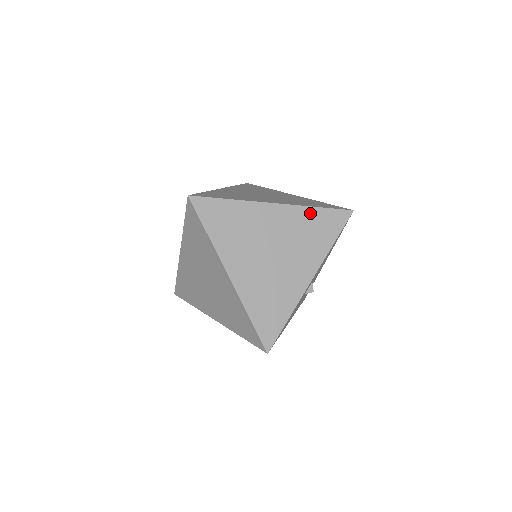
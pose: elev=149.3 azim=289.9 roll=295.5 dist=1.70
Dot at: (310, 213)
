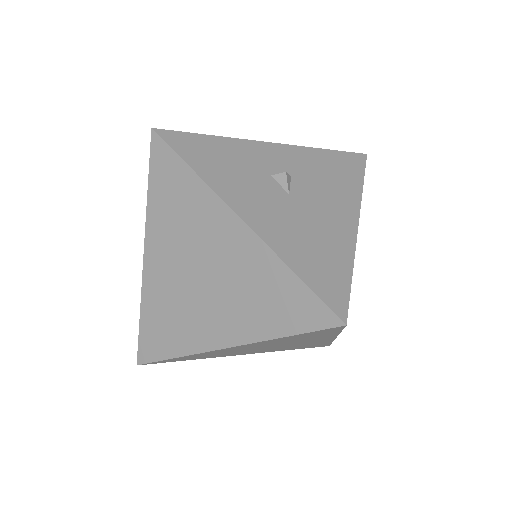
Dot at: occluded
